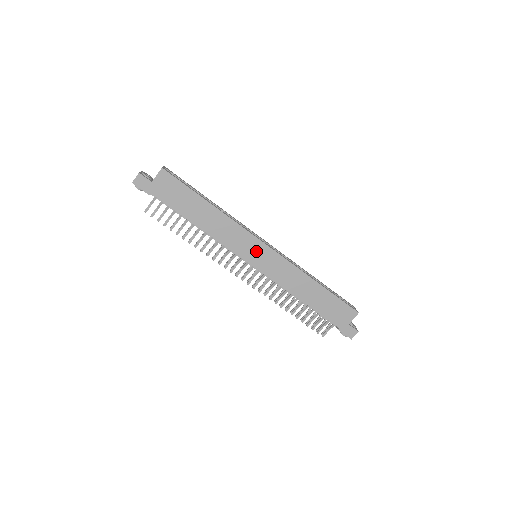
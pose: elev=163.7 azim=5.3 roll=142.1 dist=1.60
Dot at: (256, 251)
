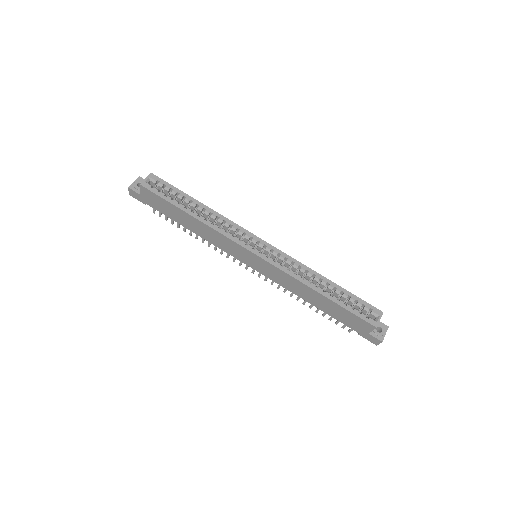
Dot at: (248, 257)
